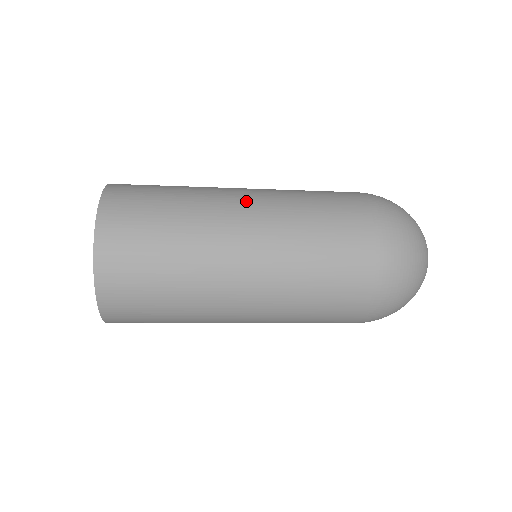
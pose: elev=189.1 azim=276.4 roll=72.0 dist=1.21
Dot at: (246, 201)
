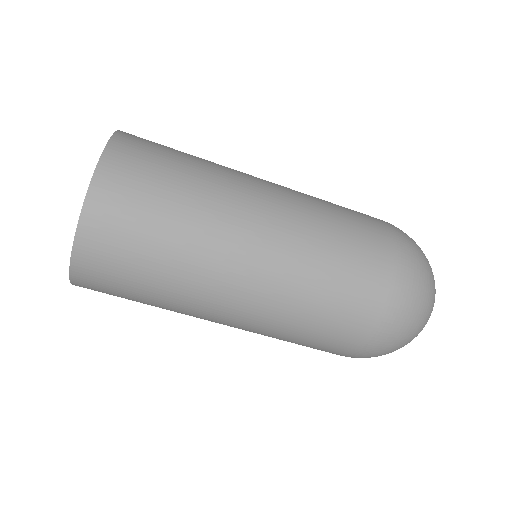
Dot at: occluded
